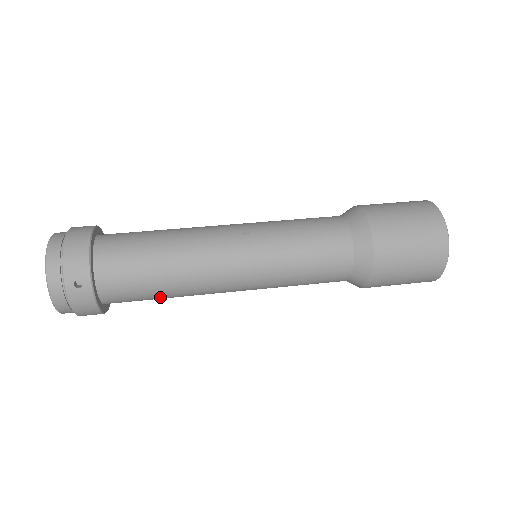
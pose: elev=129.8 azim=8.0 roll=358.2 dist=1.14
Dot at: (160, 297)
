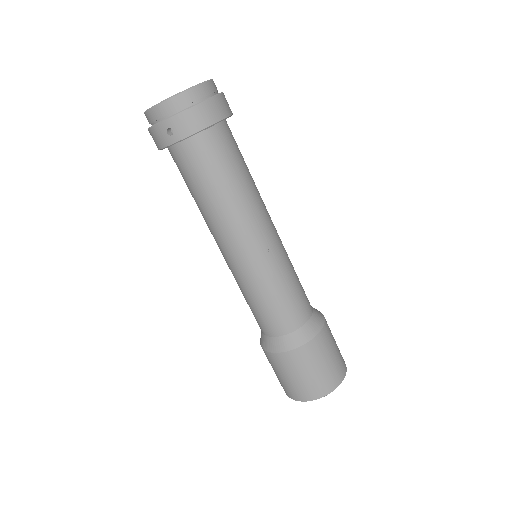
Dot at: (191, 193)
